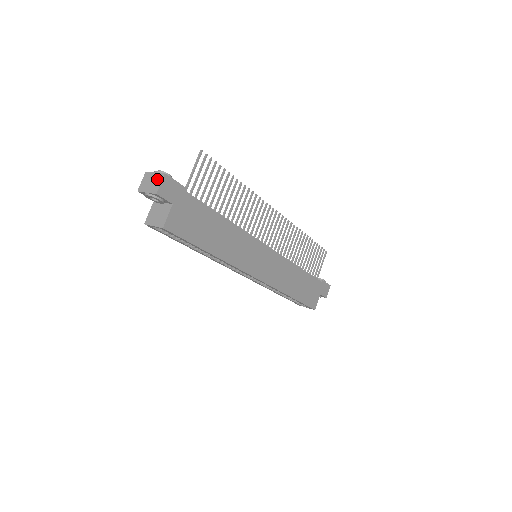
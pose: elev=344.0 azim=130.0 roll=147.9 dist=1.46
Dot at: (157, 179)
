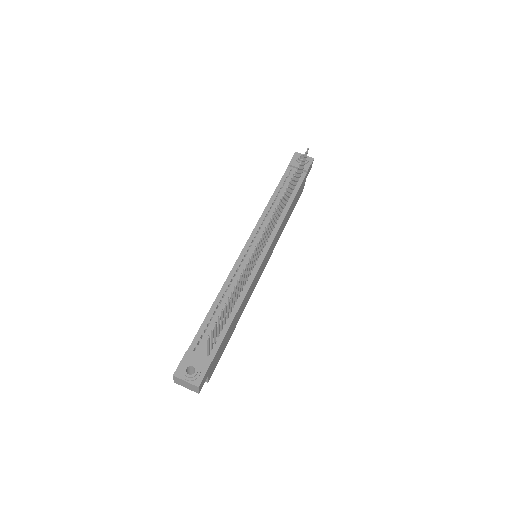
Dot at: (192, 387)
